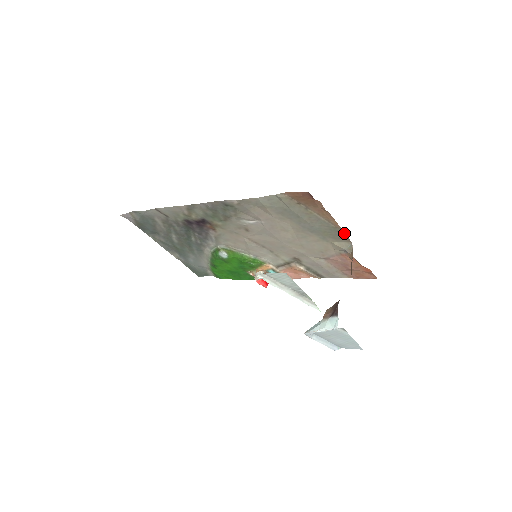
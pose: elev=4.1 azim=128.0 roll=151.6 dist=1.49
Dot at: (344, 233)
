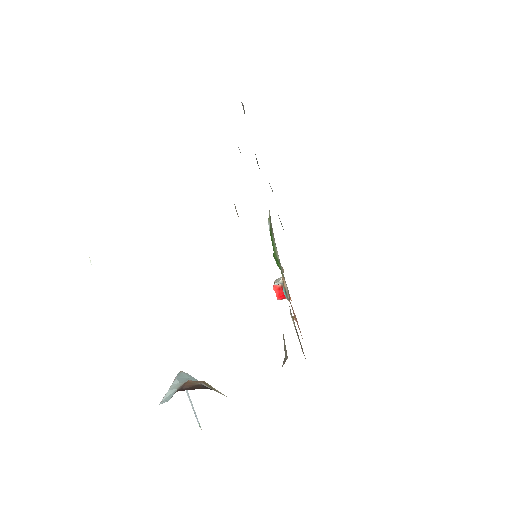
Dot at: occluded
